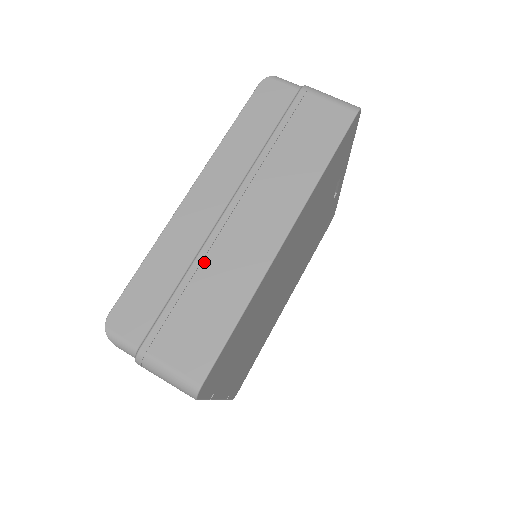
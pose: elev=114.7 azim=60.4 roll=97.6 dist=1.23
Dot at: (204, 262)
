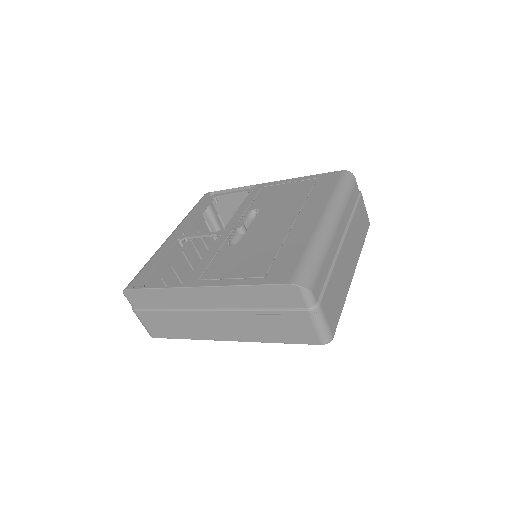
Dot at: (182, 315)
